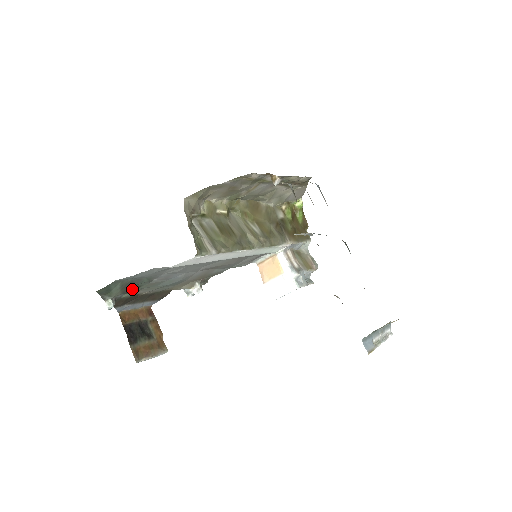
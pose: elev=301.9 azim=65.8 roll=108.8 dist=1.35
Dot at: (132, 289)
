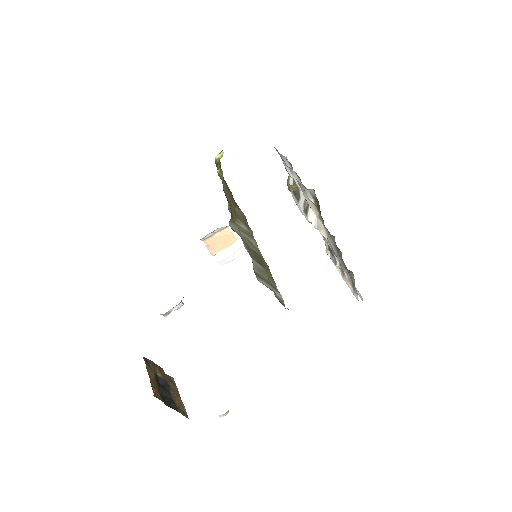
Dot at: occluded
